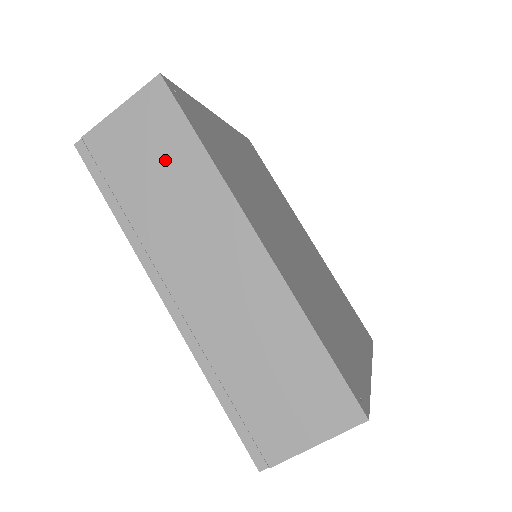
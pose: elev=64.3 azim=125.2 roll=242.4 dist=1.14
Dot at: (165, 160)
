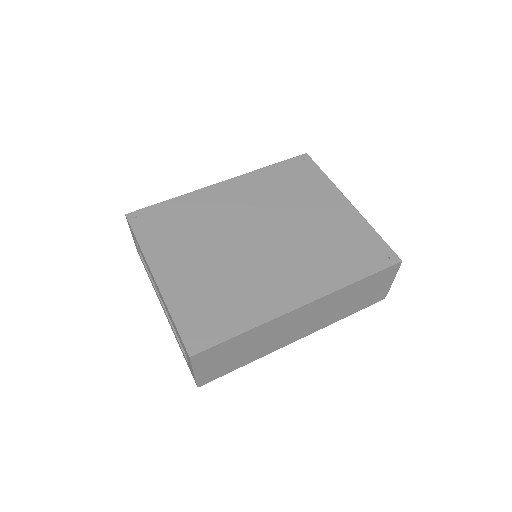
Dot at: (237, 348)
